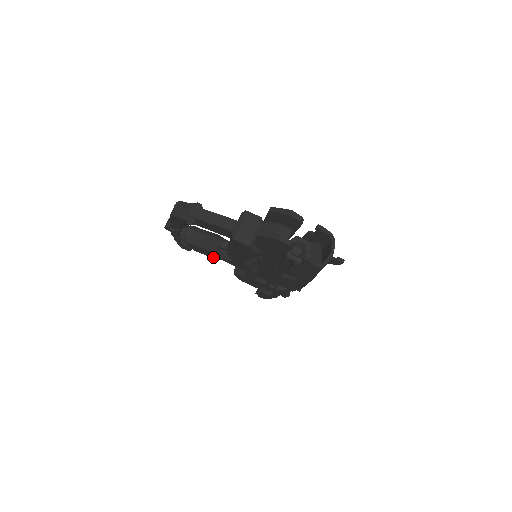
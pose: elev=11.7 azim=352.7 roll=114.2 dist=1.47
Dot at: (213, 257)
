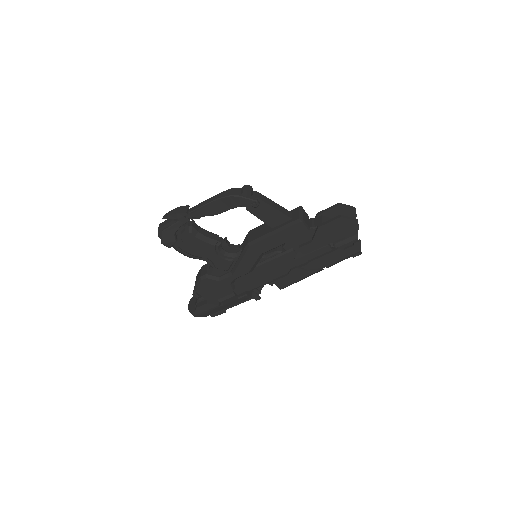
Dot at: (200, 256)
